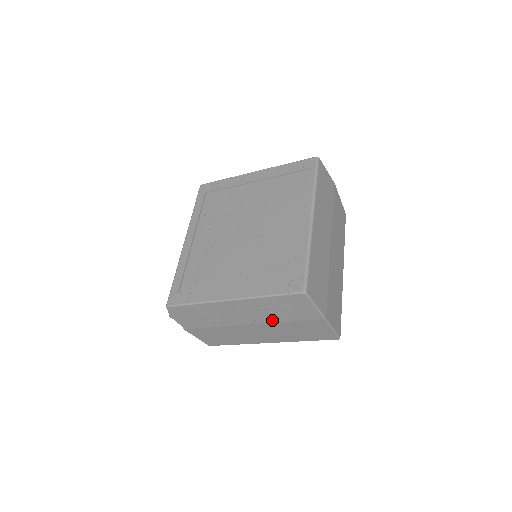
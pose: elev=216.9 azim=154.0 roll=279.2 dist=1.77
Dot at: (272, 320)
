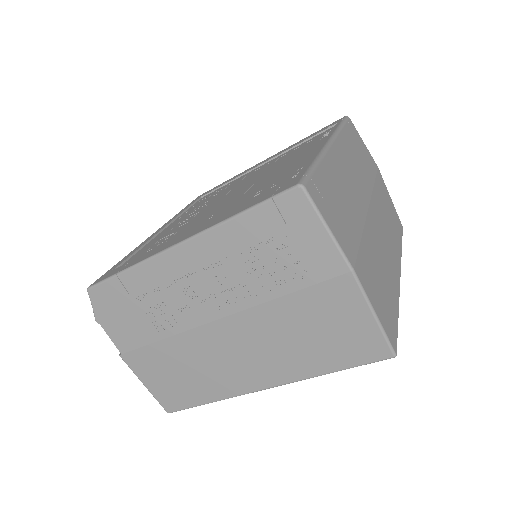
Dot at: (255, 296)
